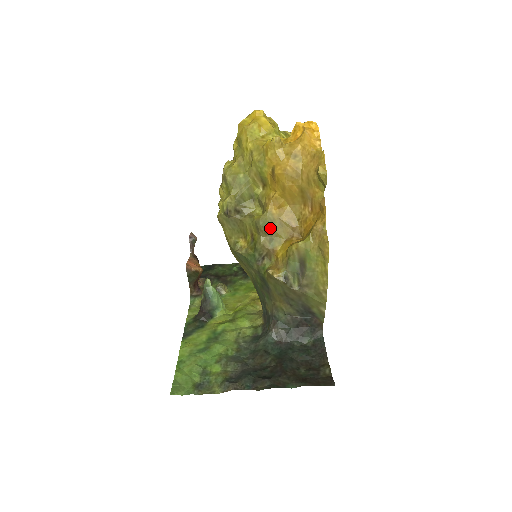
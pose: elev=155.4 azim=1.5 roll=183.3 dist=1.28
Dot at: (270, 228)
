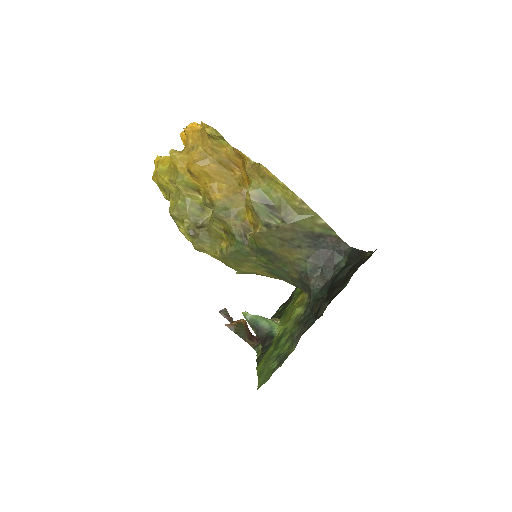
Dot at: (227, 210)
